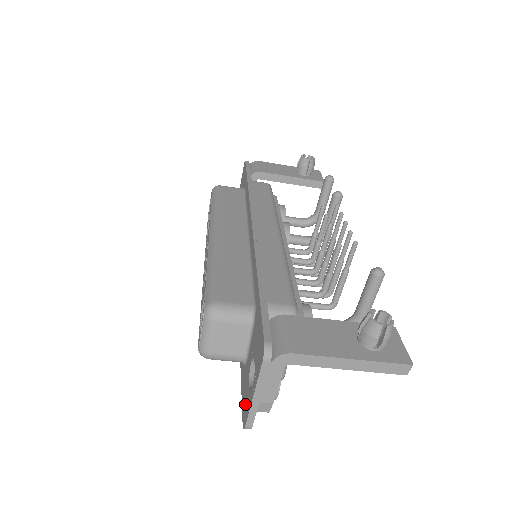
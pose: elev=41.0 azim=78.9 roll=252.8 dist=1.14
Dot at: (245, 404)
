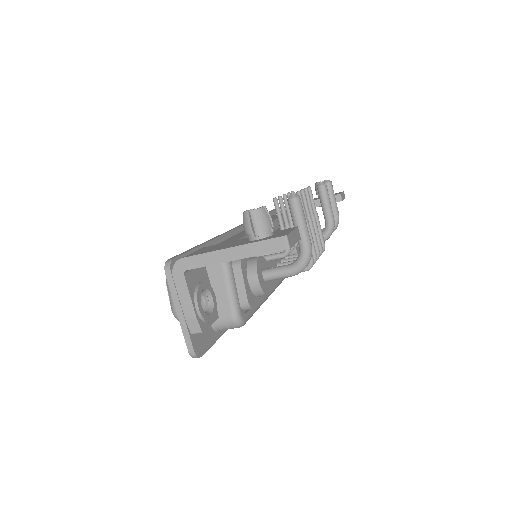
Dot at: occluded
